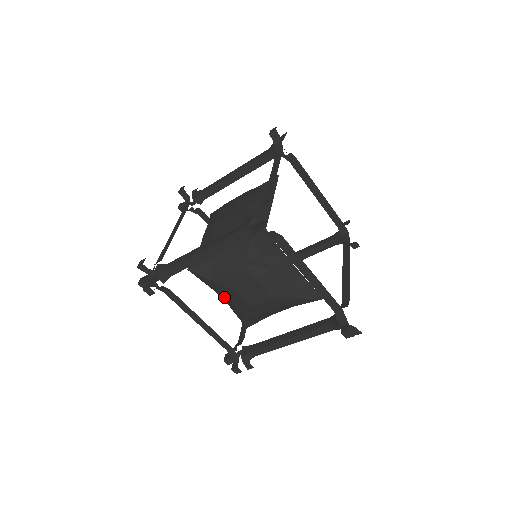
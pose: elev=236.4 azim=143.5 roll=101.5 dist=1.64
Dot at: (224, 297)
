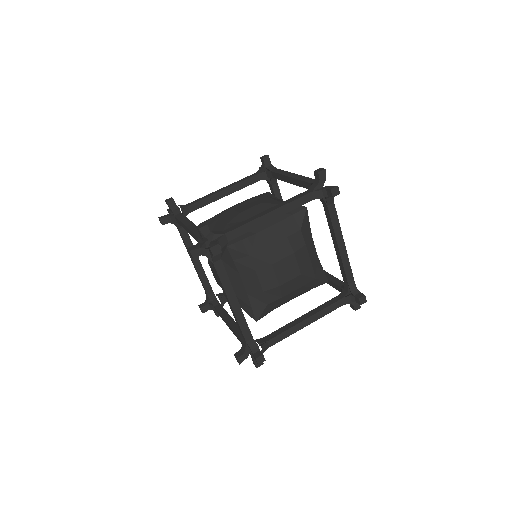
Dot at: (253, 279)
